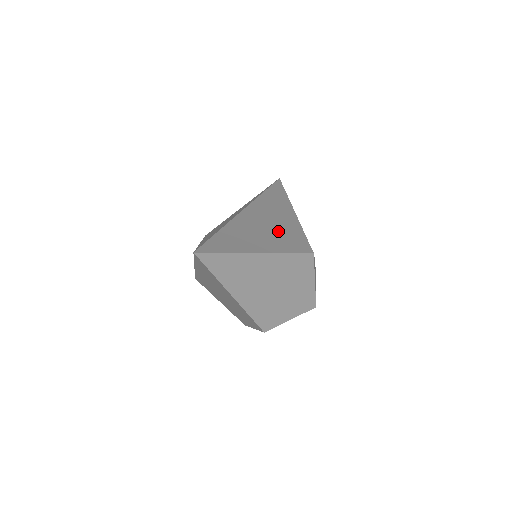
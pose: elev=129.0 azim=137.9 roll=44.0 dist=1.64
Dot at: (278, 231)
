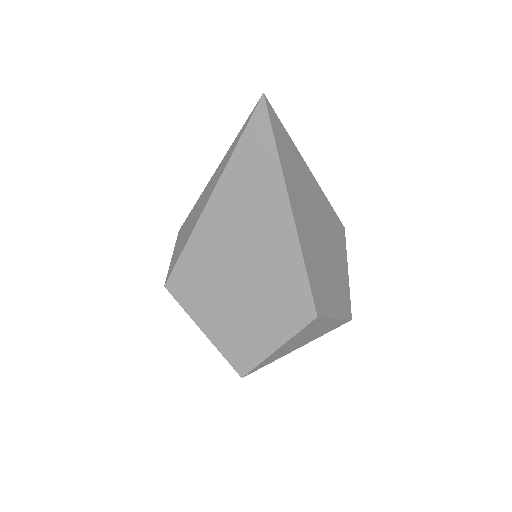
Dot at: occluded
